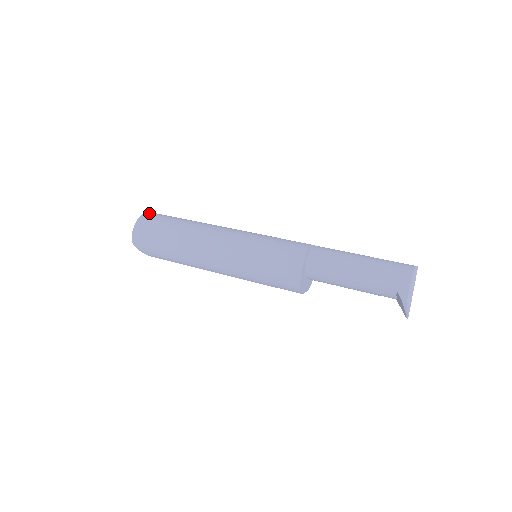
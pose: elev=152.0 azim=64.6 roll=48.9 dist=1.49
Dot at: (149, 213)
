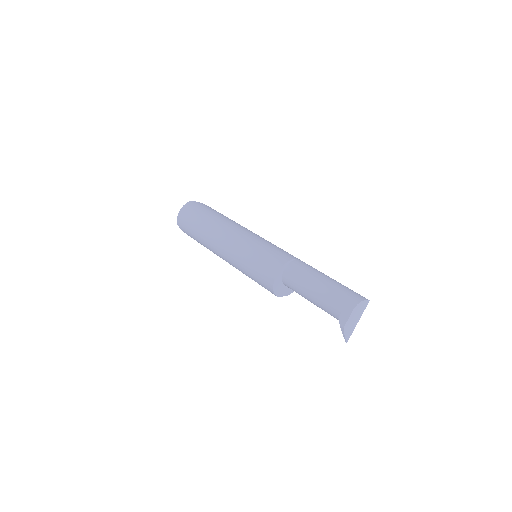
Dot at: (194, 202)
